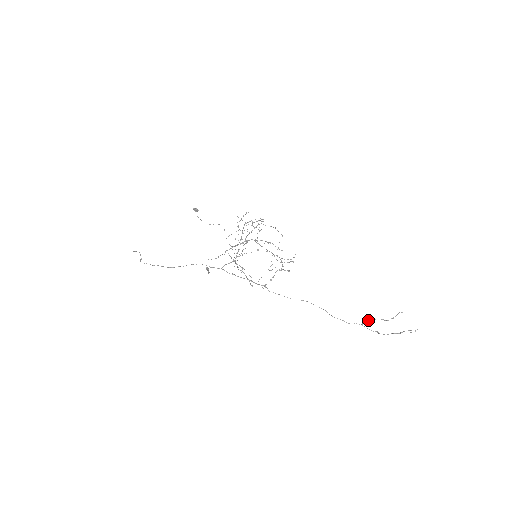
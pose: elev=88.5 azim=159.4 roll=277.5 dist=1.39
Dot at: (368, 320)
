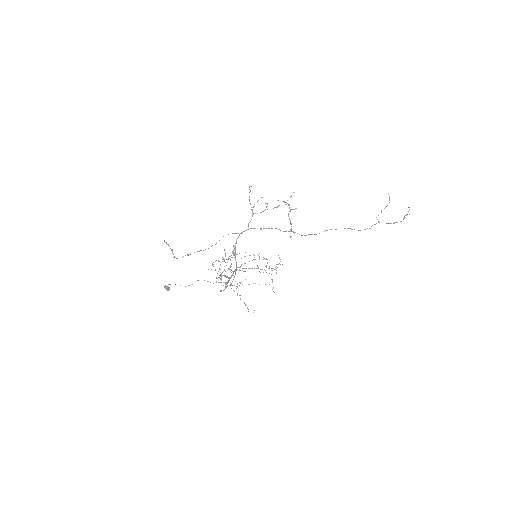
Dot at: (378, 215)
